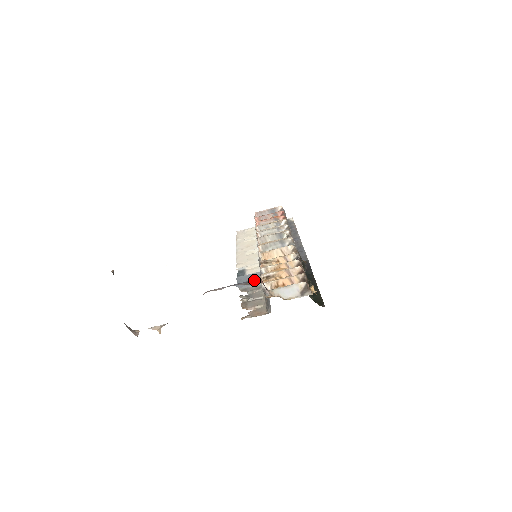
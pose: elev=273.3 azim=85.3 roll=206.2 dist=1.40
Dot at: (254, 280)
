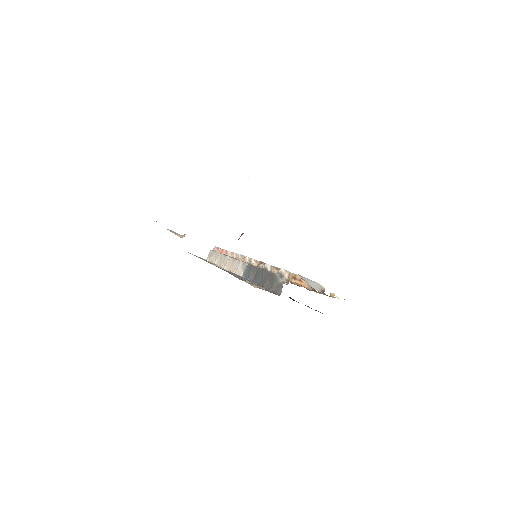
Dot at: occluded
